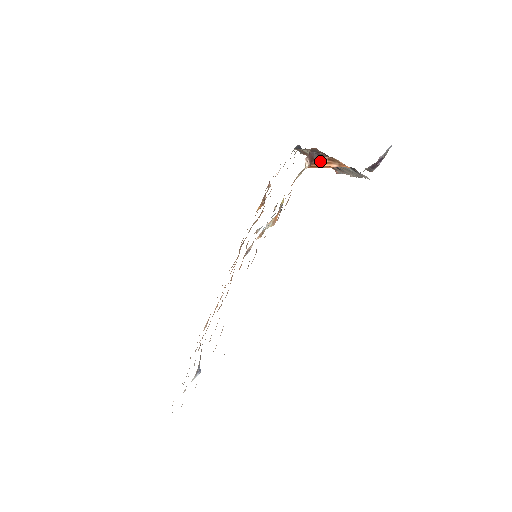
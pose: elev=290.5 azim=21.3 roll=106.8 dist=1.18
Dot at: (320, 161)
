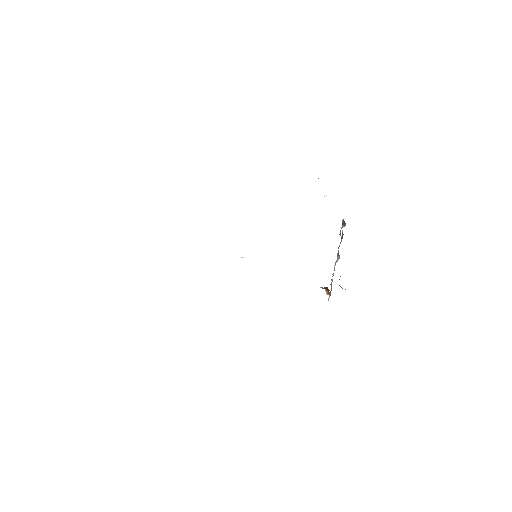
Dot at: (325, 289)
